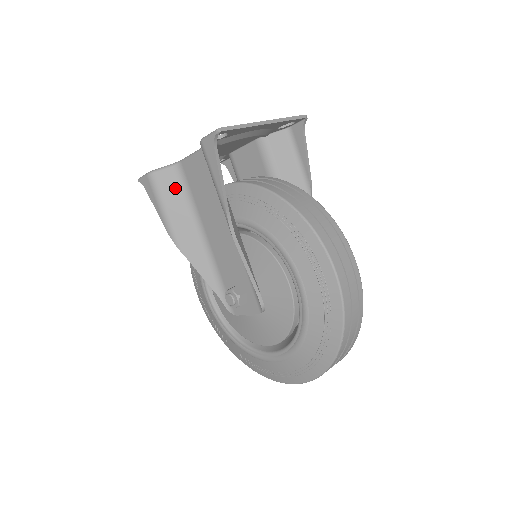
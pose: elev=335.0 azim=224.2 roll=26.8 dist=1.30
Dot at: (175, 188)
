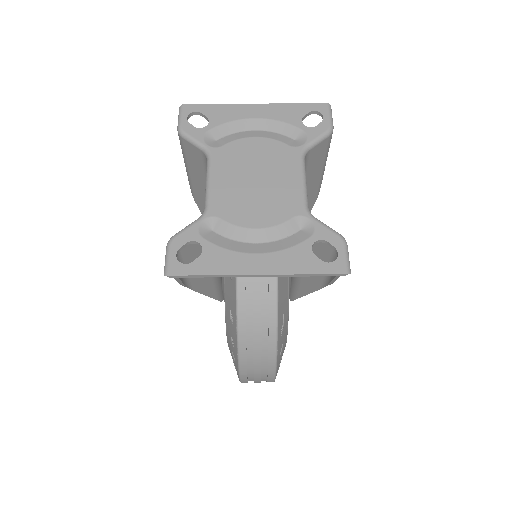
Dot at: (199, 165)
